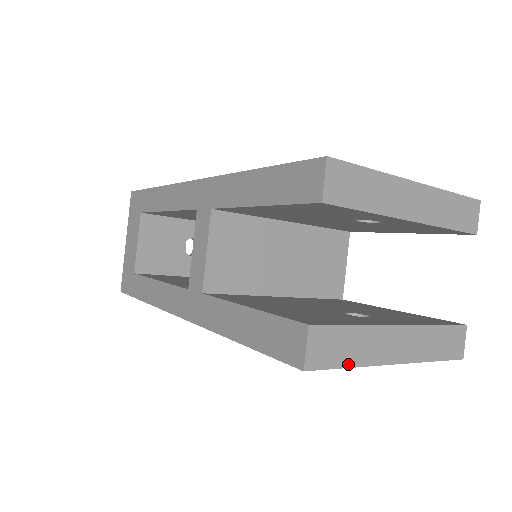
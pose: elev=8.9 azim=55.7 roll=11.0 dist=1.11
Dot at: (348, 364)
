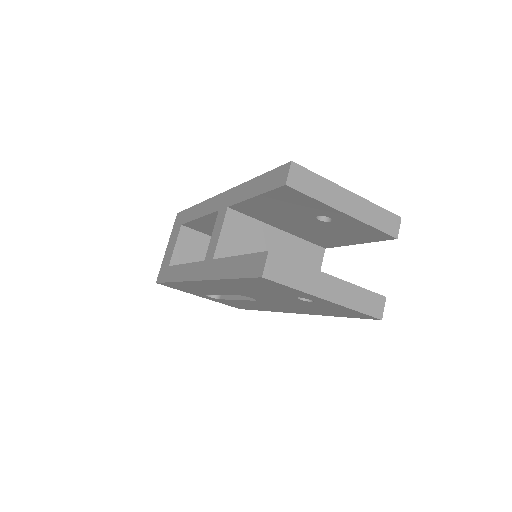
Dot at: (292, 286)
